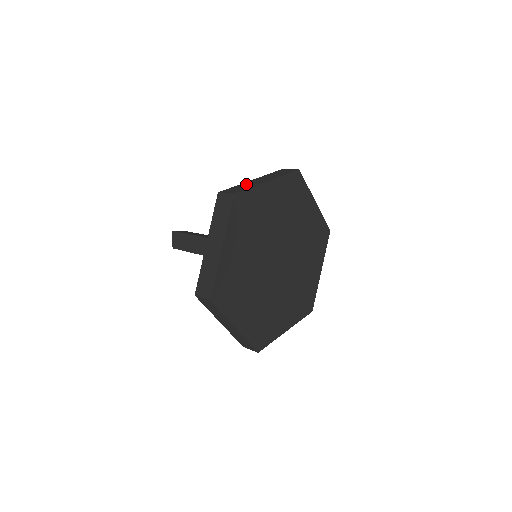
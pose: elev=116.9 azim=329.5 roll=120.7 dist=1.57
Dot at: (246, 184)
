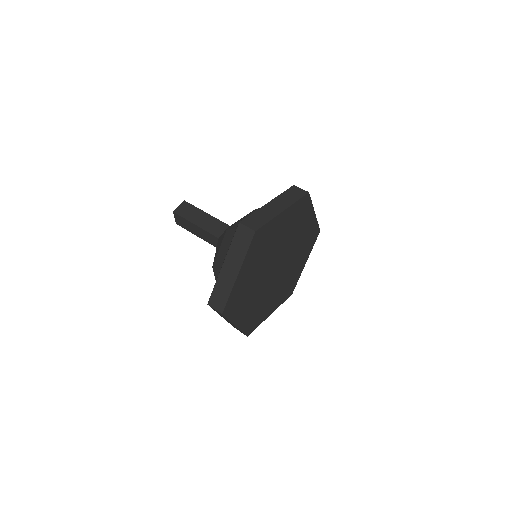
Dot at: occluded
